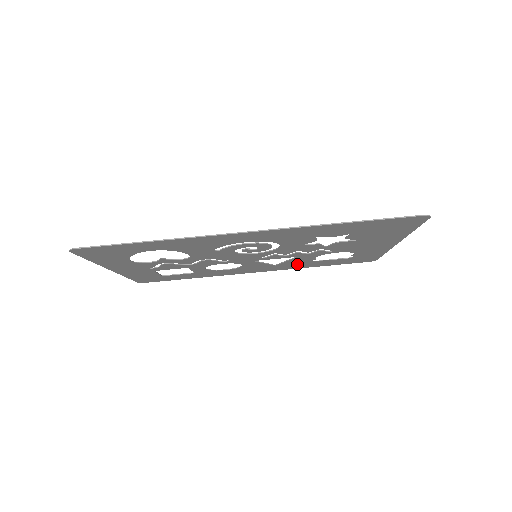
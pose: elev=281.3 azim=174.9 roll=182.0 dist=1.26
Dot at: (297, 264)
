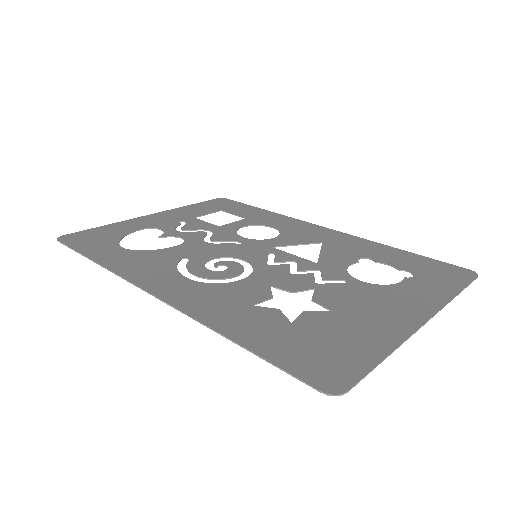
Dot at: (351, 249)
